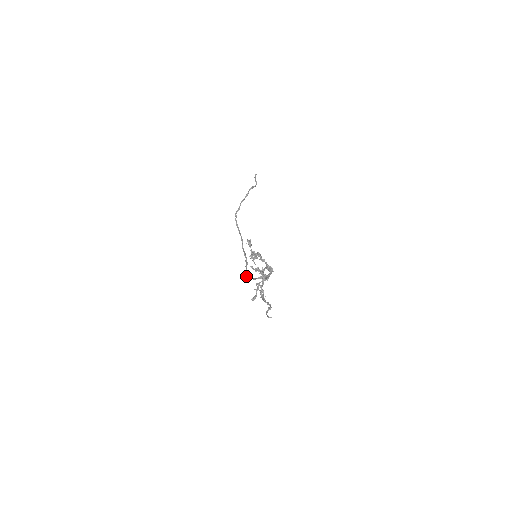
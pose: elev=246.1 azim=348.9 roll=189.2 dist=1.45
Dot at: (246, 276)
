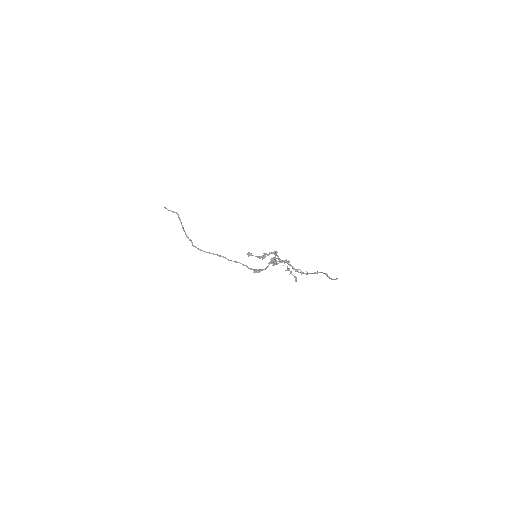
Dot at: occluded
